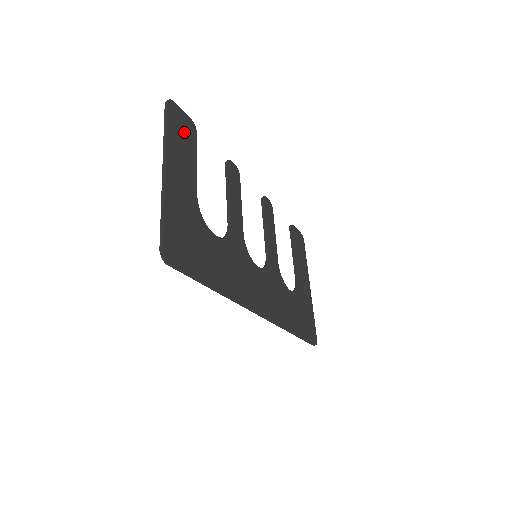
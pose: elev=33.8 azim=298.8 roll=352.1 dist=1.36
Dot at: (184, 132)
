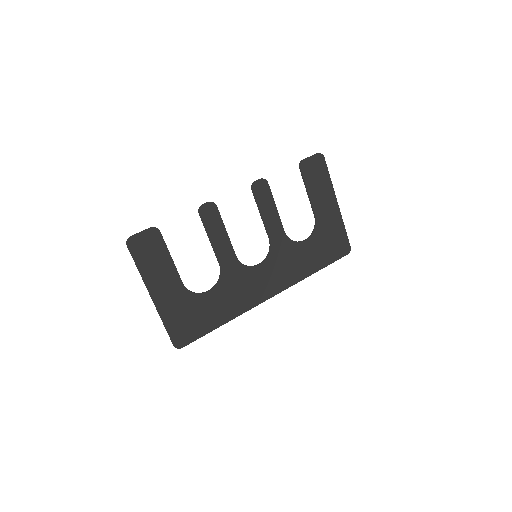
Dot at: (151, 249)
